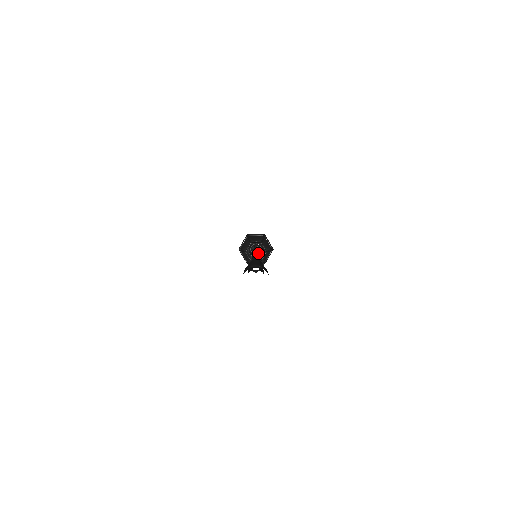
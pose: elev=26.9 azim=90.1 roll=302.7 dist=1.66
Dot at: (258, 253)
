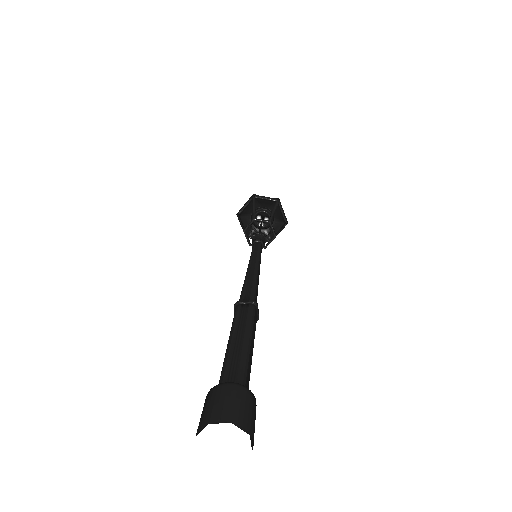
Dot at: (257, 245)
